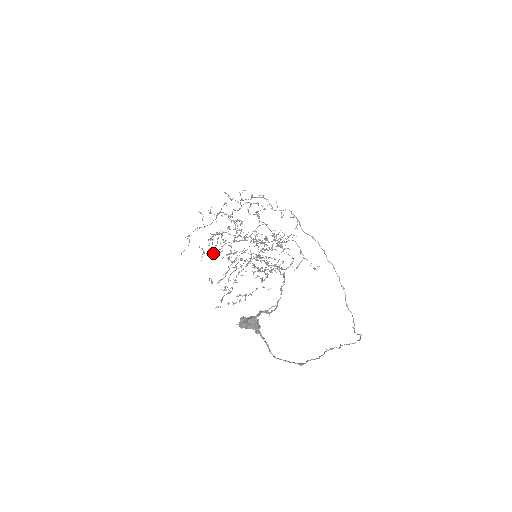
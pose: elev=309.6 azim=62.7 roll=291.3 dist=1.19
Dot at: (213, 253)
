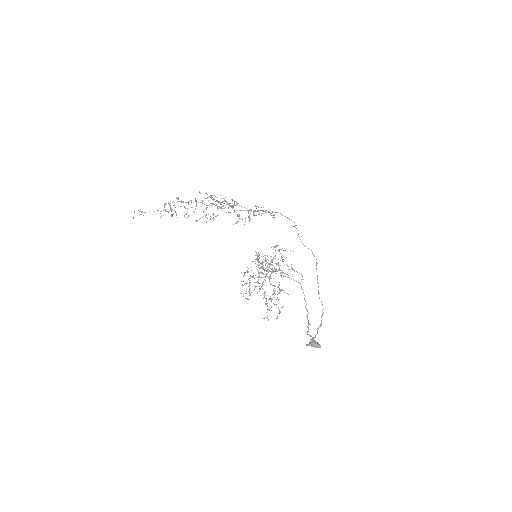
Dot at: (267, 310)
